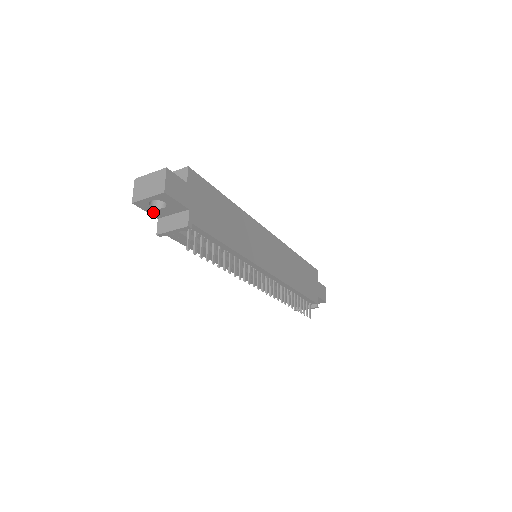
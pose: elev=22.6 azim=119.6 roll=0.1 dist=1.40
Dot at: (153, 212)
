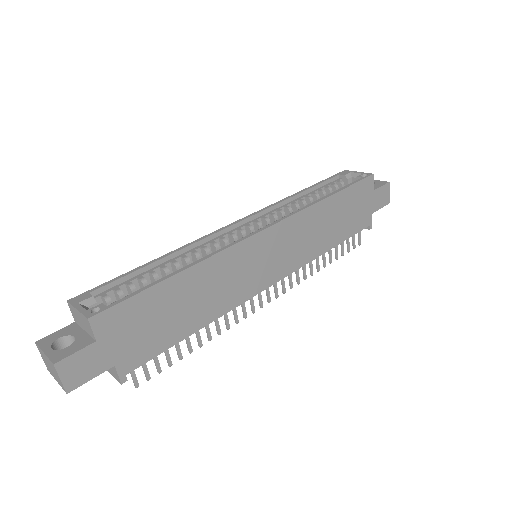
Dot at: occluded
